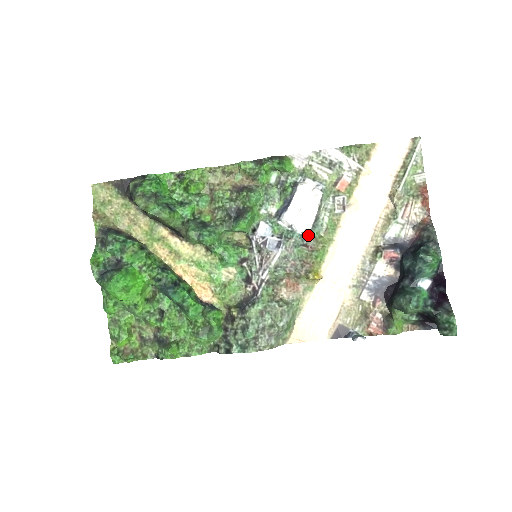
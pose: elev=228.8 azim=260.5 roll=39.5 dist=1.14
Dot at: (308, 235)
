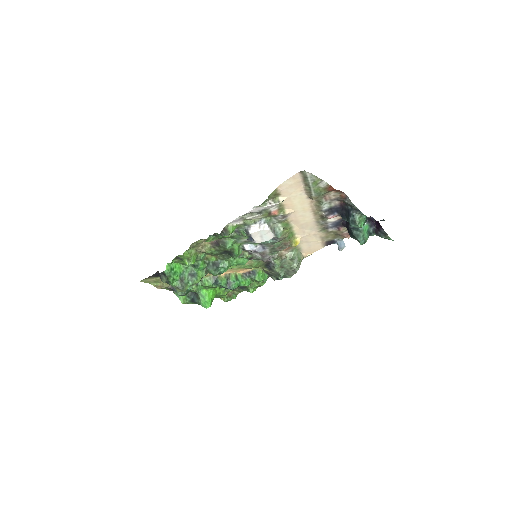
Dot at: (276, 238)
